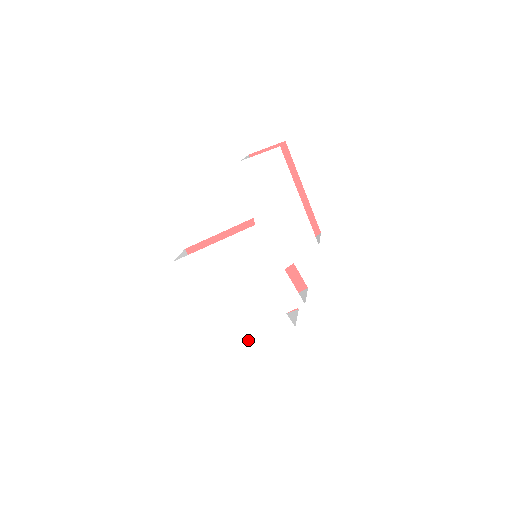
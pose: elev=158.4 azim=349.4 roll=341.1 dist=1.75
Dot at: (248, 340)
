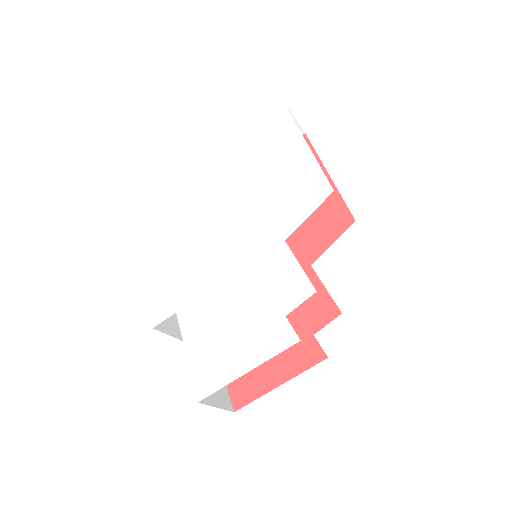
Dot at: (220, 385)
